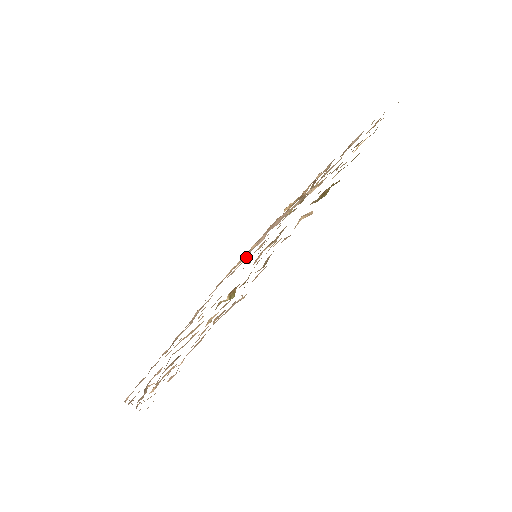
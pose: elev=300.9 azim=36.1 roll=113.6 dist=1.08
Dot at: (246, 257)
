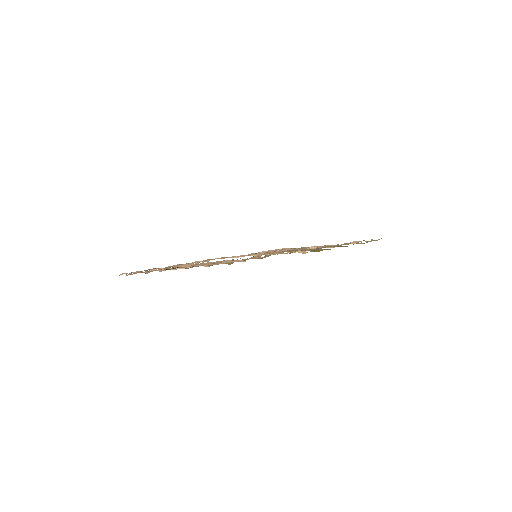
Dot at: occluded
